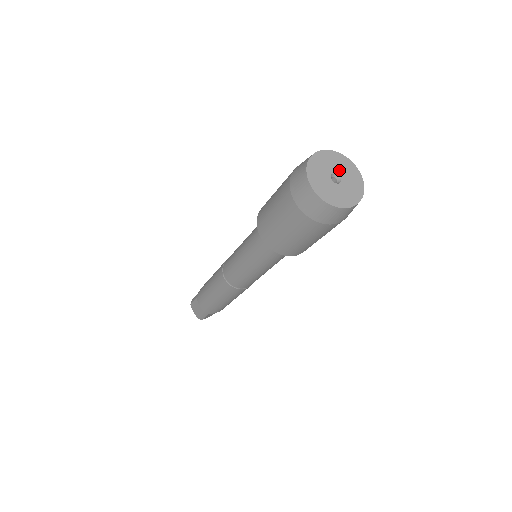
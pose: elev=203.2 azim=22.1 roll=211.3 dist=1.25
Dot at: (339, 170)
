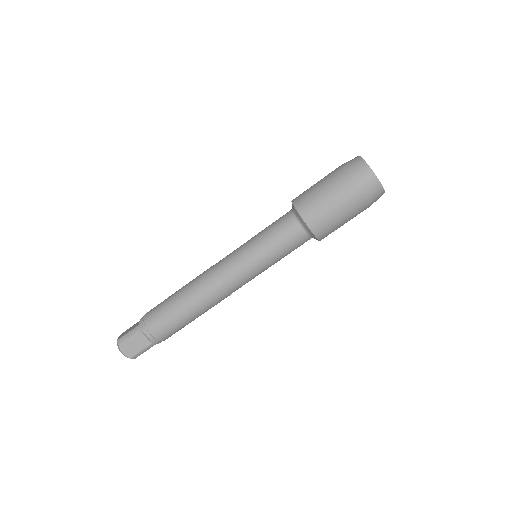
Dot at: occluded
